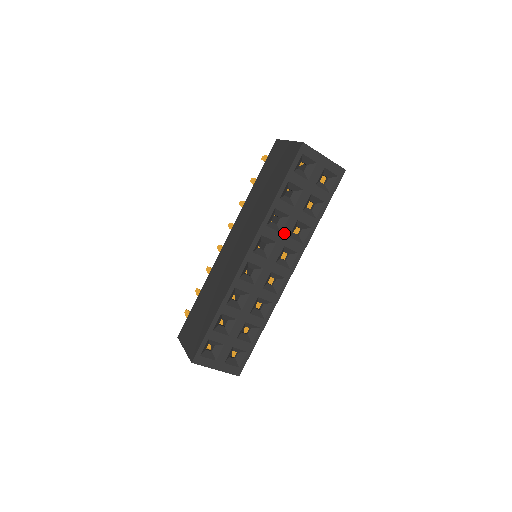
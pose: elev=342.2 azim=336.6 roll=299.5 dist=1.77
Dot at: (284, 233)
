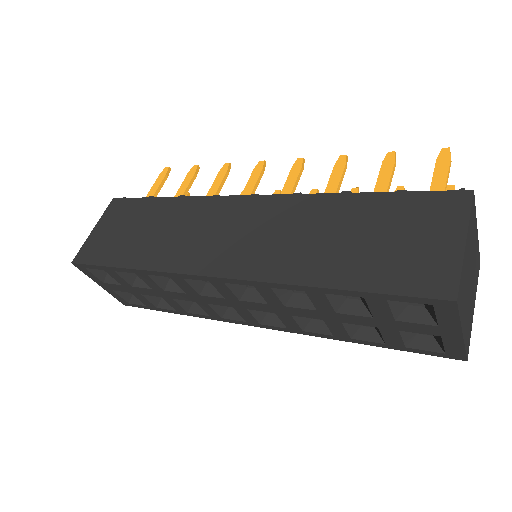
Dot at: (289, 309)
